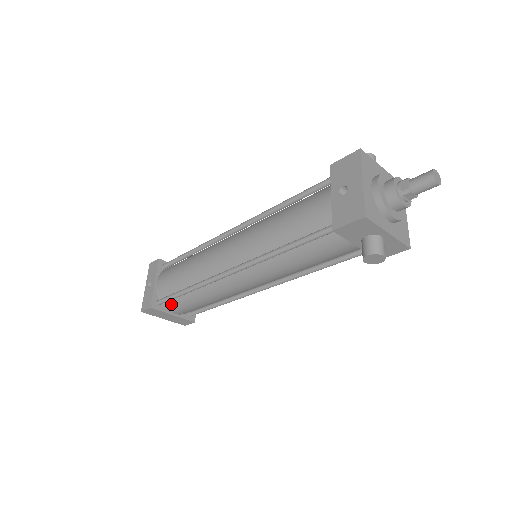
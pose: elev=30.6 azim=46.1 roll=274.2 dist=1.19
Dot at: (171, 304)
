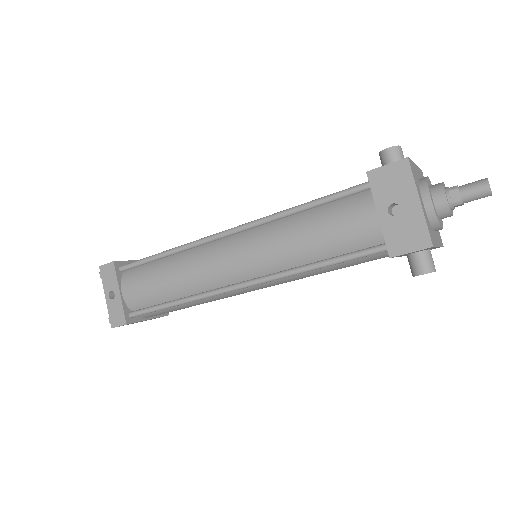
Dot at: (149, 313)
